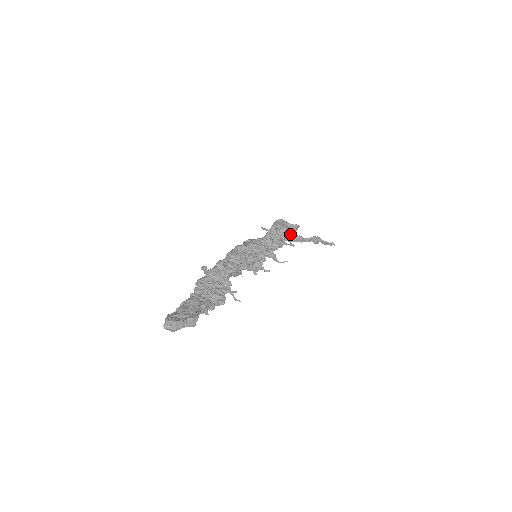
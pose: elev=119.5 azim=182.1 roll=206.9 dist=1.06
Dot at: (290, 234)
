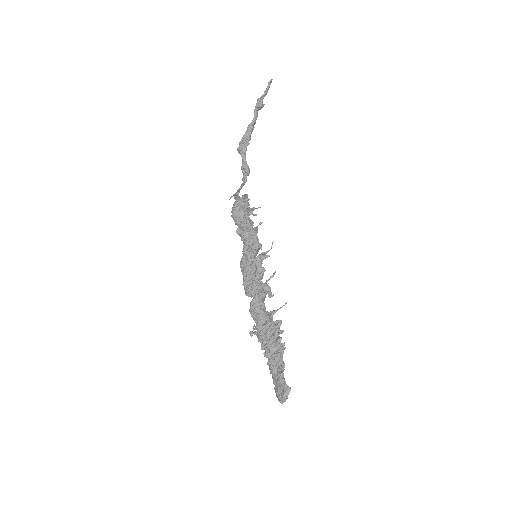
Dot at: (249, 208)
